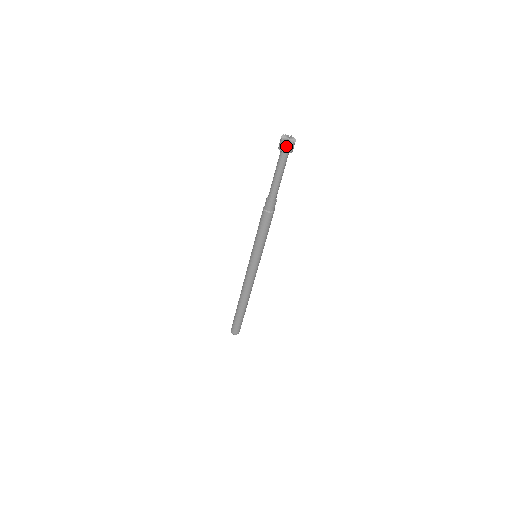
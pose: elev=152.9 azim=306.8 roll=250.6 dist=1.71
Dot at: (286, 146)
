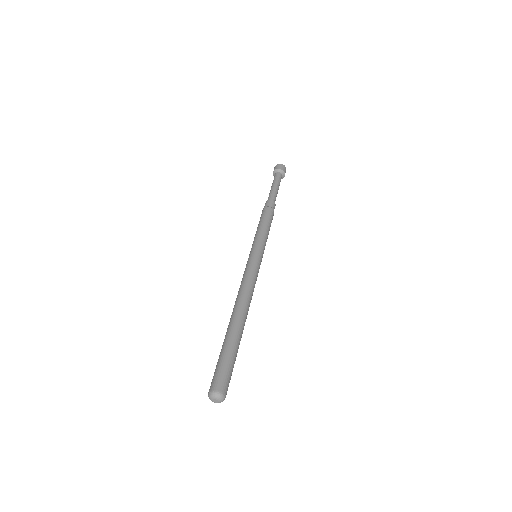
Dot at: (275, 168)
